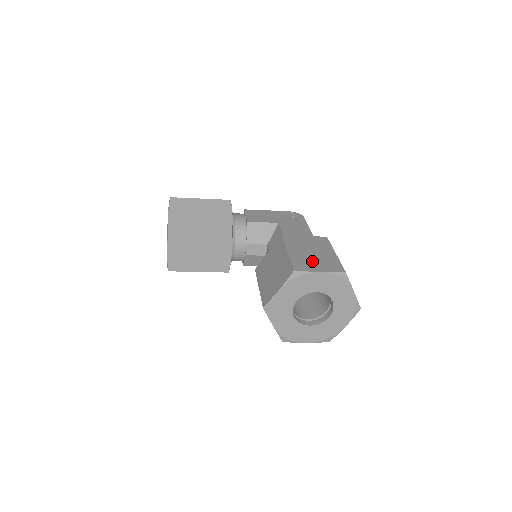
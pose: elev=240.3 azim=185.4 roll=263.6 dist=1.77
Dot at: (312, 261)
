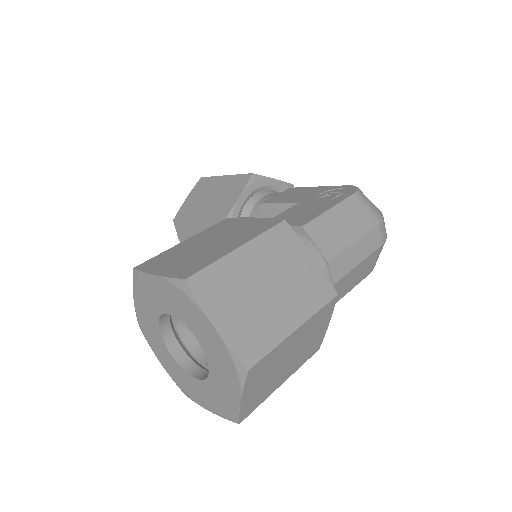
Dot at: (180, 256)
